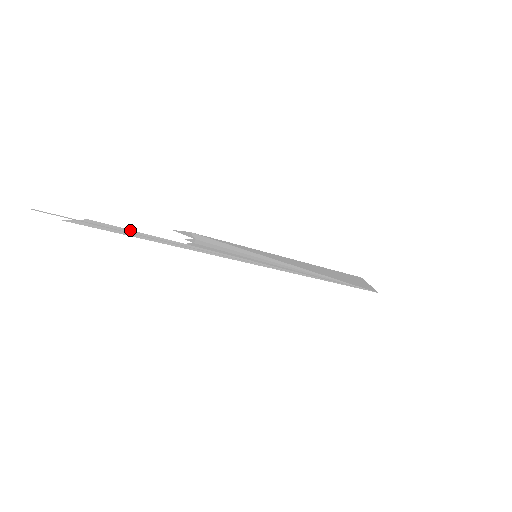
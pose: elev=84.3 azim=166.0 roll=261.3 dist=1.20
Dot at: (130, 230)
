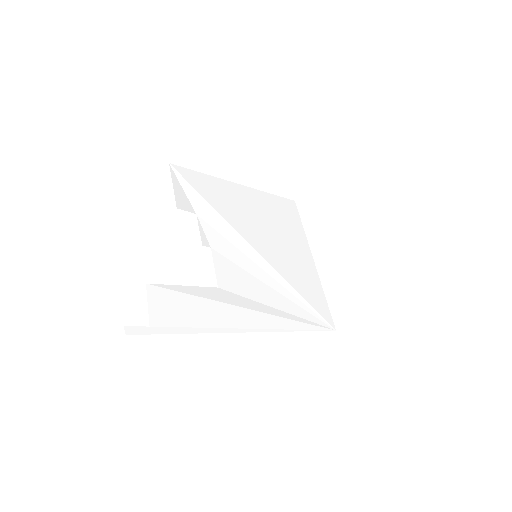
Dot at: (191, 297)
